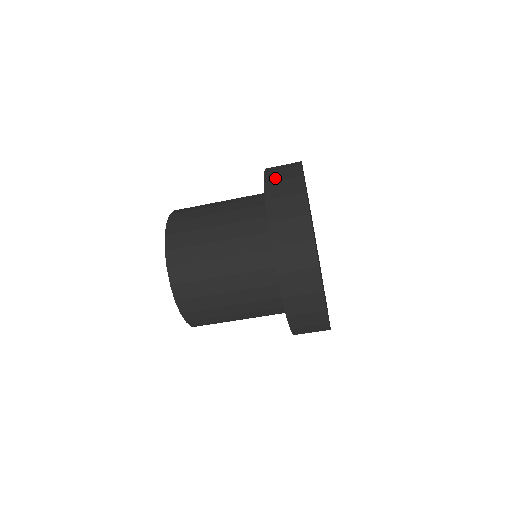
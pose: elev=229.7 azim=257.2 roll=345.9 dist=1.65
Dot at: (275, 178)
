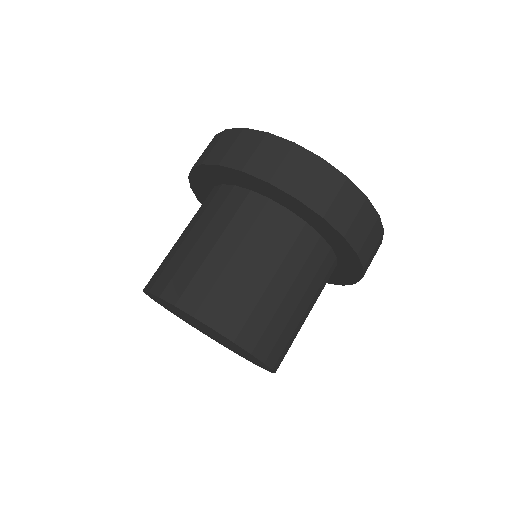
Dot at: occluded
